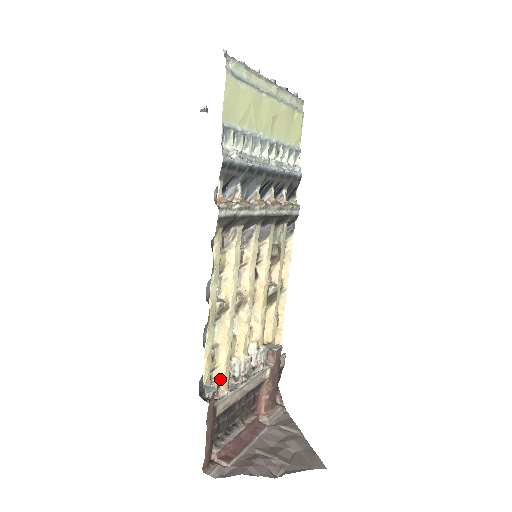
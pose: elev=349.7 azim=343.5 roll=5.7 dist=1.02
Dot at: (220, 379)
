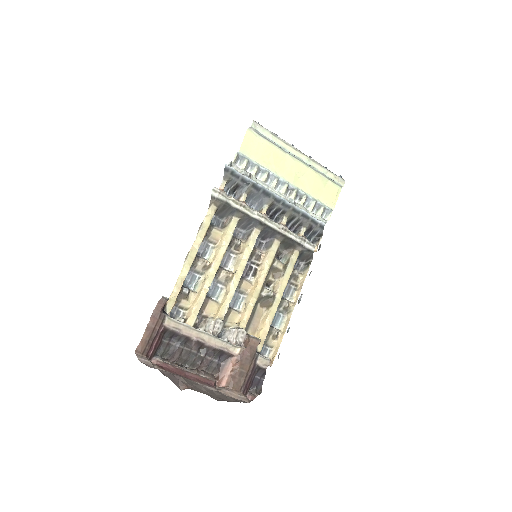
Dot at: (188, 317)
